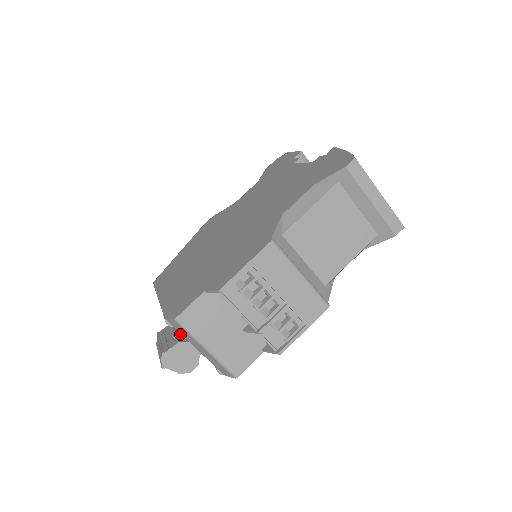
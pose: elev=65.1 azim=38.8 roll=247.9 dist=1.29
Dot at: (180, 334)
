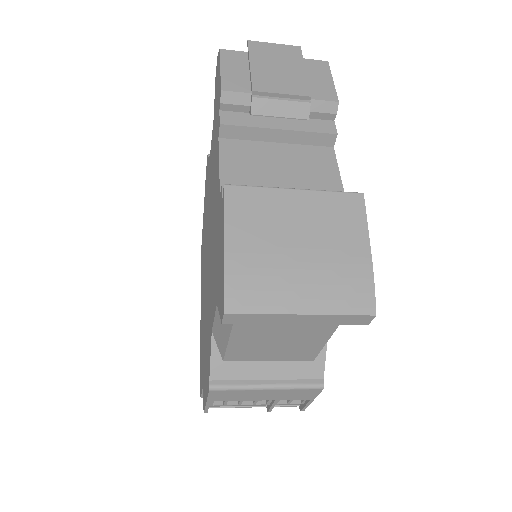
Dot at: occluded
